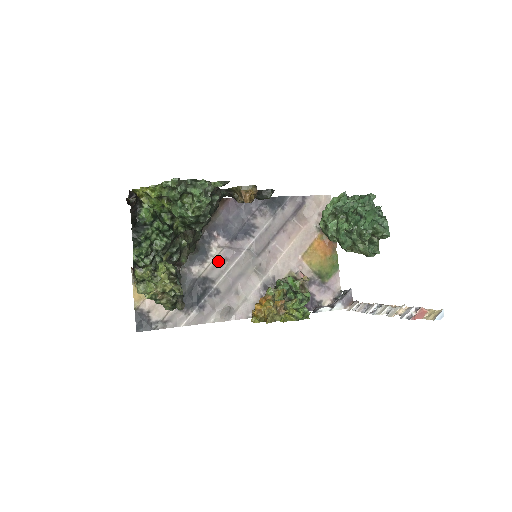
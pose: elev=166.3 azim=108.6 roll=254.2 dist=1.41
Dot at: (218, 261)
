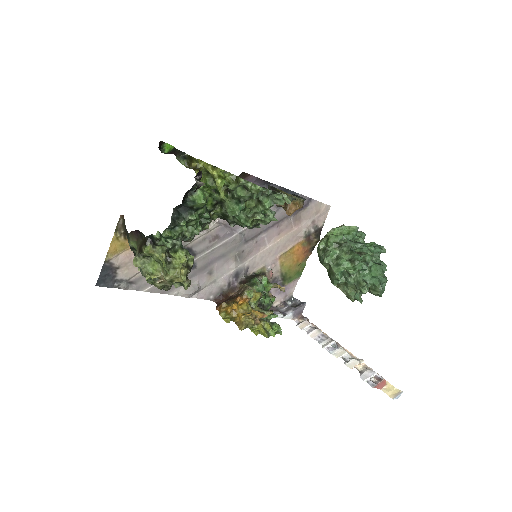
Dot at: (209, 236)
